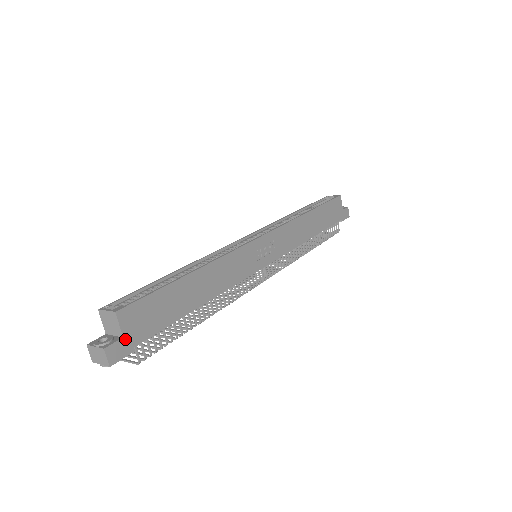
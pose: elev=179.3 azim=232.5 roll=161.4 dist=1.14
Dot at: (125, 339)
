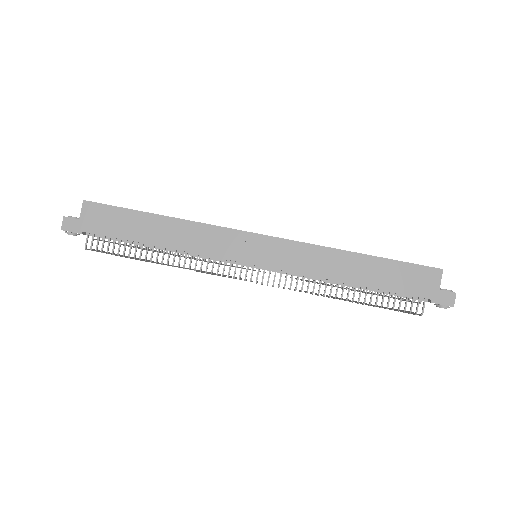
Dot at: (80, 221)
